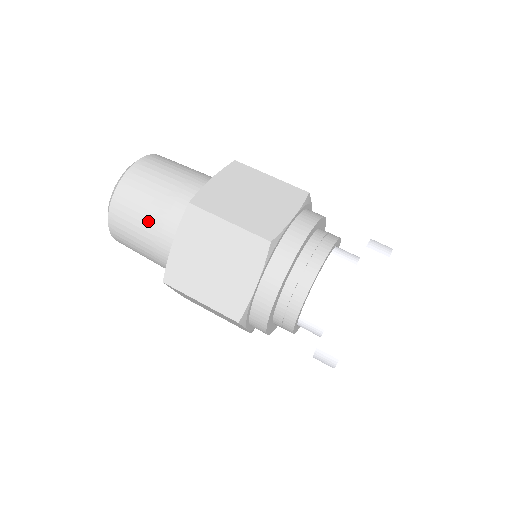
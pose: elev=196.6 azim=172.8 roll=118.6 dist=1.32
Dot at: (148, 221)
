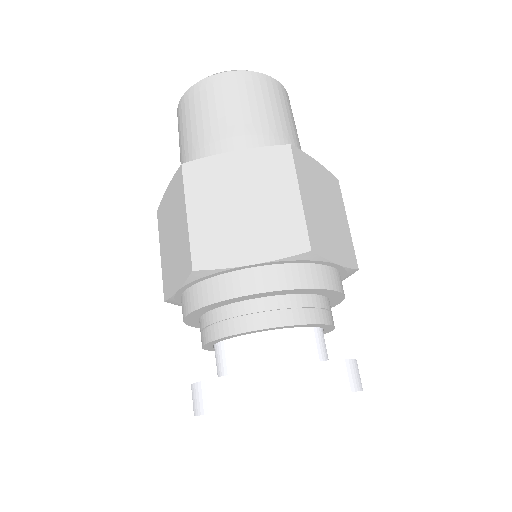
Dot at: (183, 146)
